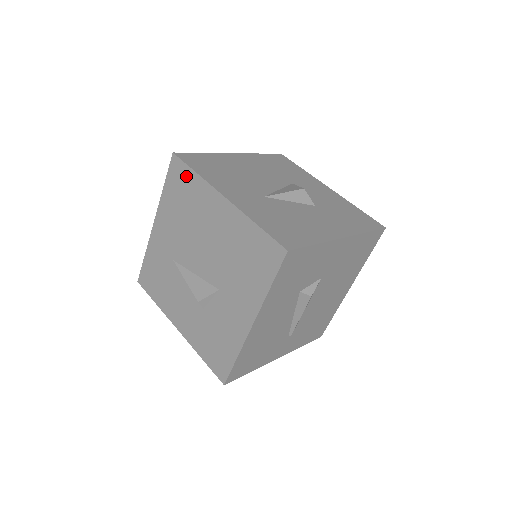
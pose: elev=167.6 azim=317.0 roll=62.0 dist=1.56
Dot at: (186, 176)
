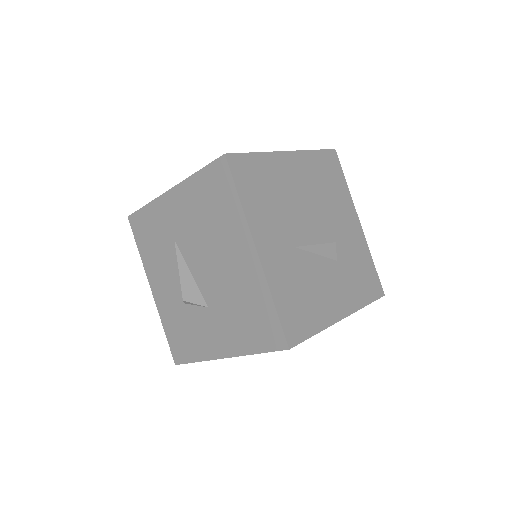
Dot at: (227, 191)
